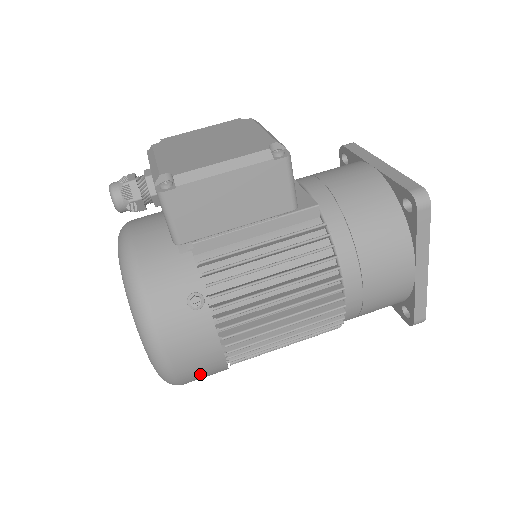
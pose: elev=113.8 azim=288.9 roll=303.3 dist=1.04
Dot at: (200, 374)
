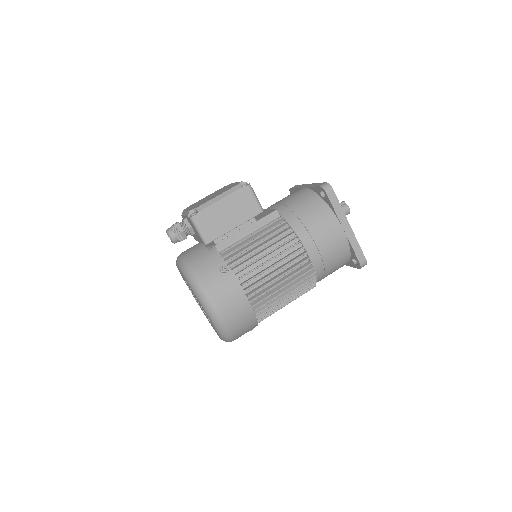
Dot at: (239, 321)
